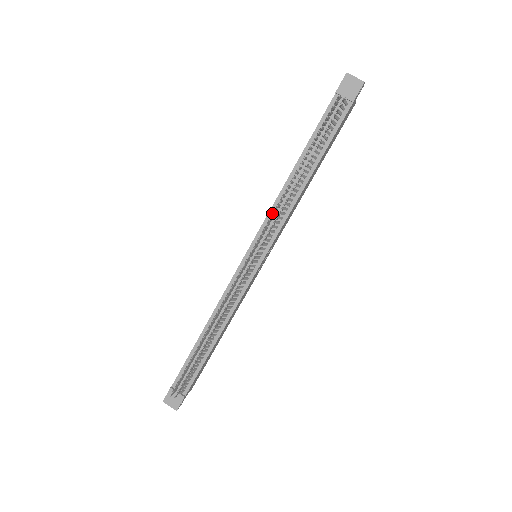
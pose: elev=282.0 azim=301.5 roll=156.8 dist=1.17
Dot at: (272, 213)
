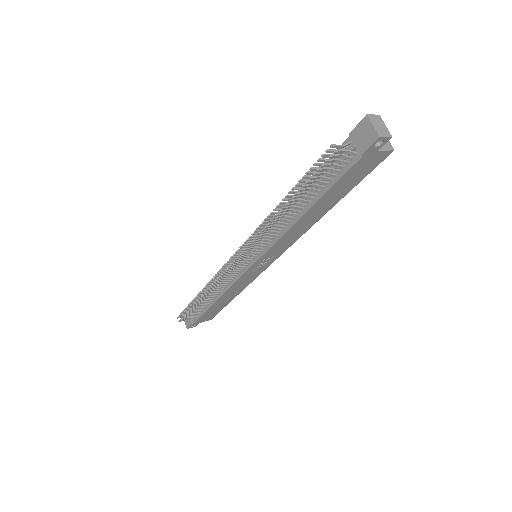
Dot at: occluded
